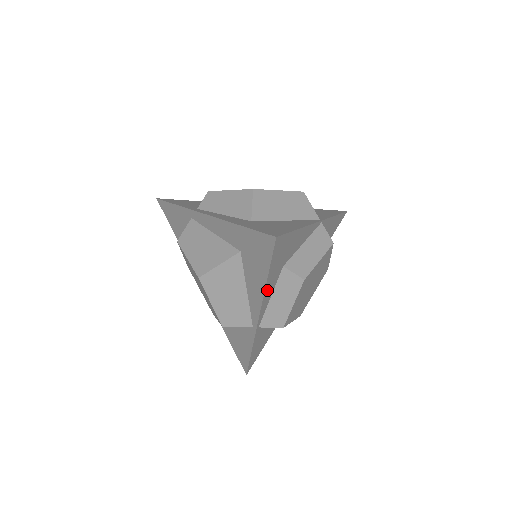
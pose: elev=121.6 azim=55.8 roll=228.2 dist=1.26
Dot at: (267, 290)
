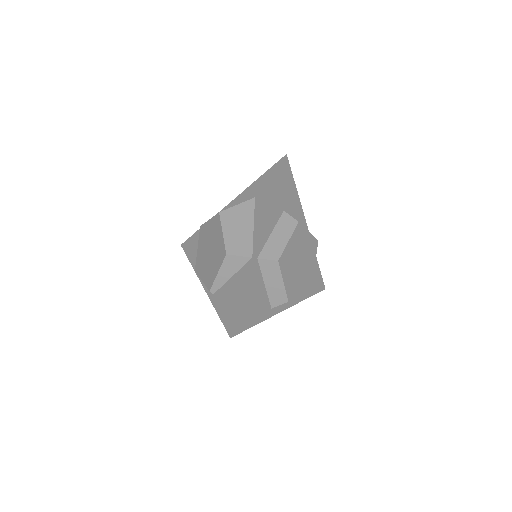
Dot at: (272, 211)
